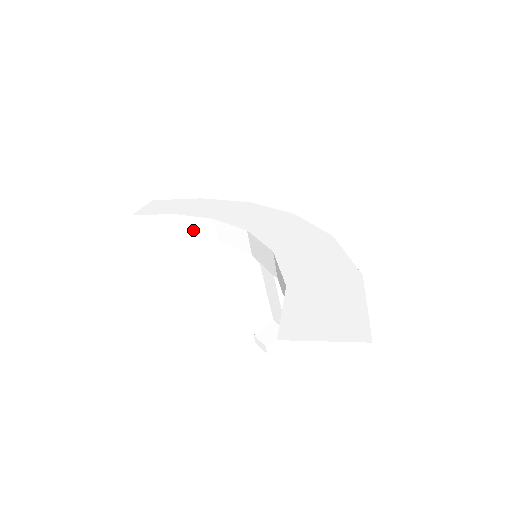
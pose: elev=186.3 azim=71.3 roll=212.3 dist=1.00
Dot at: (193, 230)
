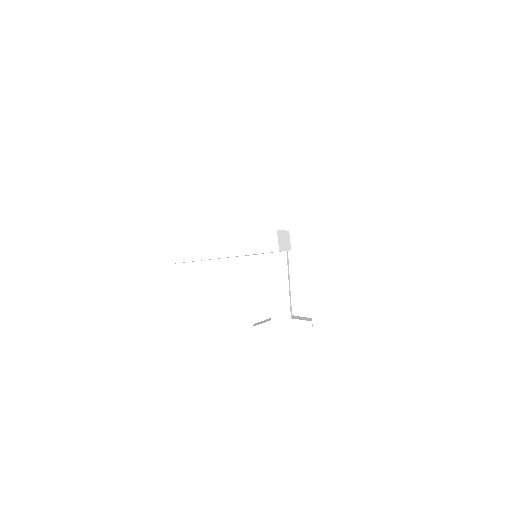
Dot at: occluded
